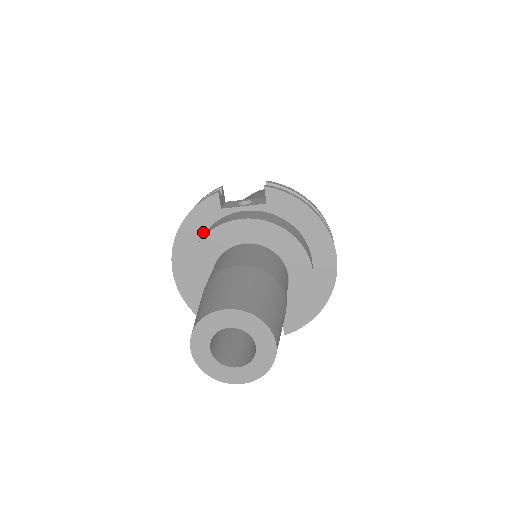
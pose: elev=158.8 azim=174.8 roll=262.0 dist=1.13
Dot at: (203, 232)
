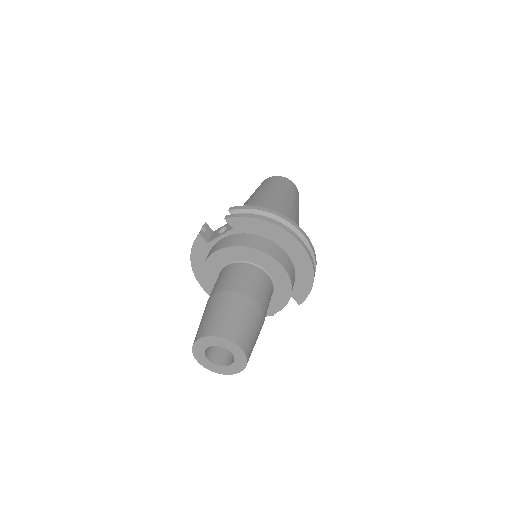
Dot at: occluded
